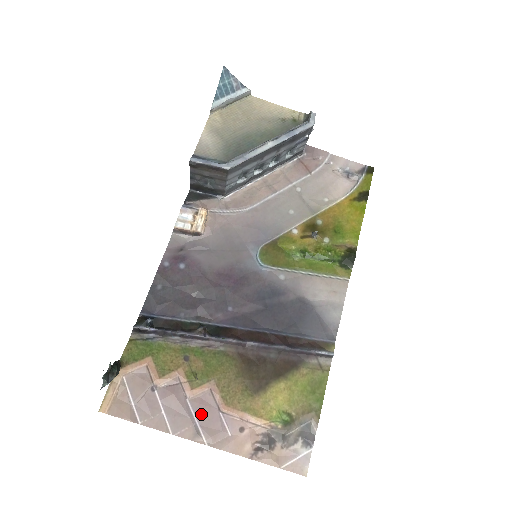
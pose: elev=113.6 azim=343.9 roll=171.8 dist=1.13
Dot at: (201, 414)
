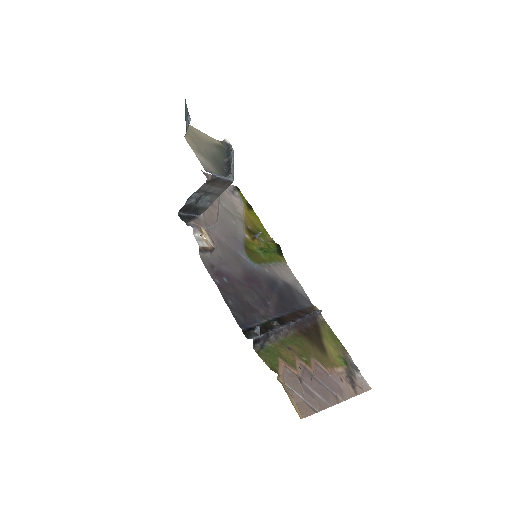
Dot at: (326, 382)
